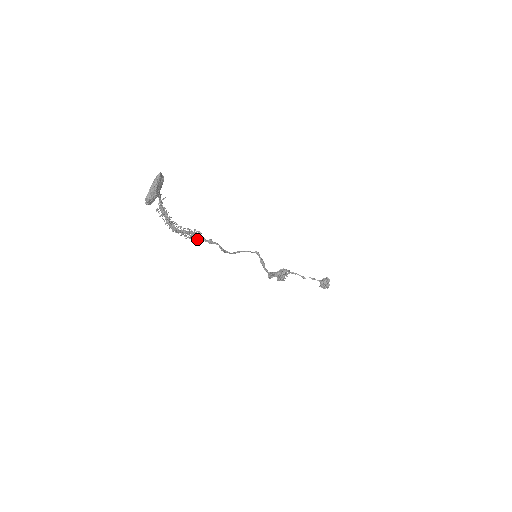
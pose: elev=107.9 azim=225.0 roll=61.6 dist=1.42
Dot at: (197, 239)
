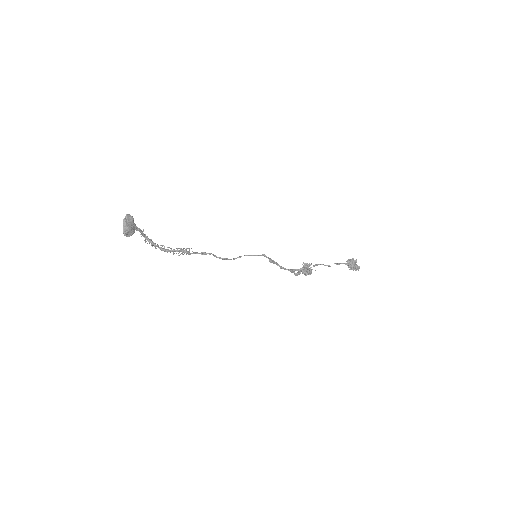
Dot at: (190, 254)
